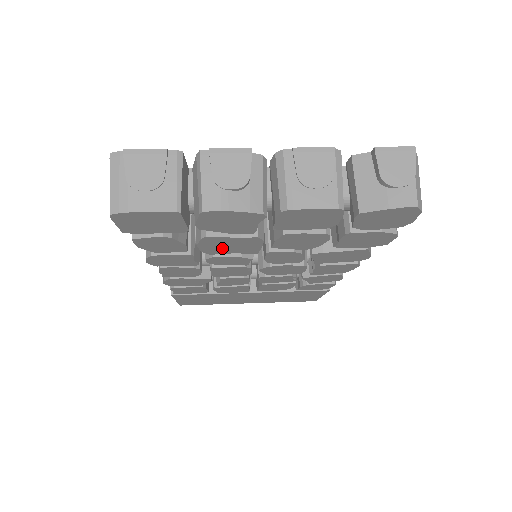
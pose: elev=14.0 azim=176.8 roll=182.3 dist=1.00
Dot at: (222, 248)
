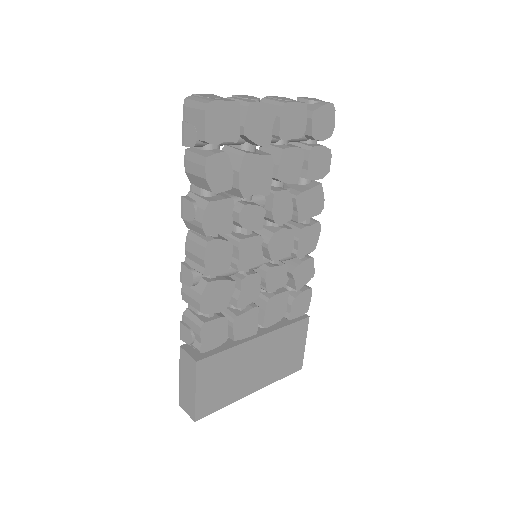
Dot at: (251, 181)
